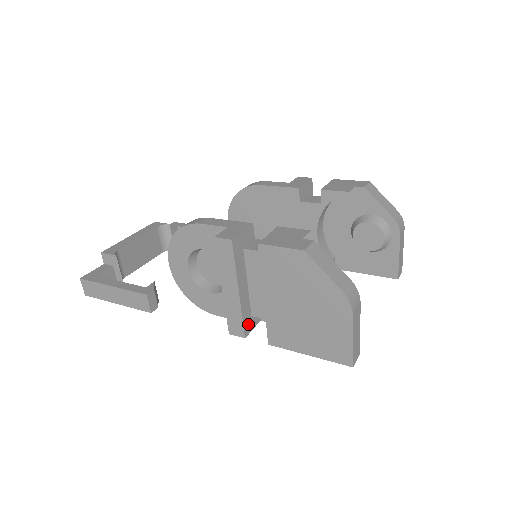
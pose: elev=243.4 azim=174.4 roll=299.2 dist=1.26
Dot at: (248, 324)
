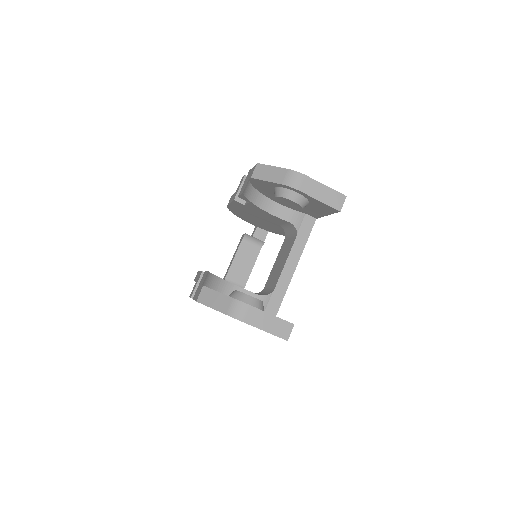
Dot at: occluded
